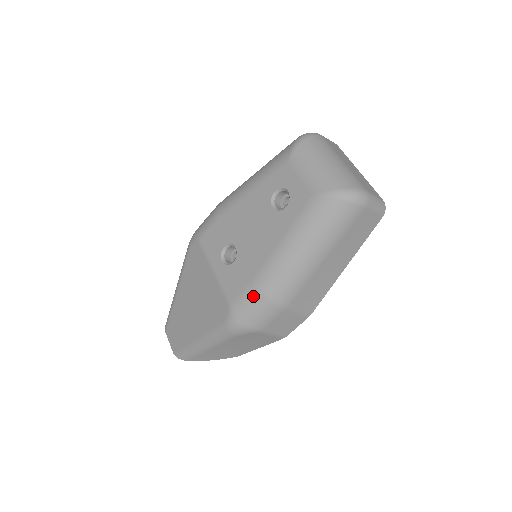
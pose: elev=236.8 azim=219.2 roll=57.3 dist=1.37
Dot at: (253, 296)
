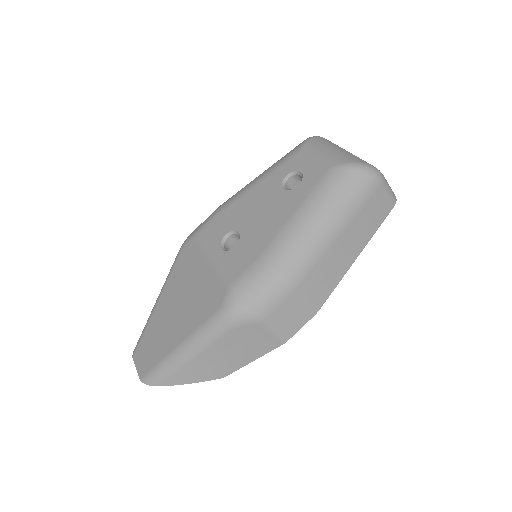
Dot at: (258, 272)
